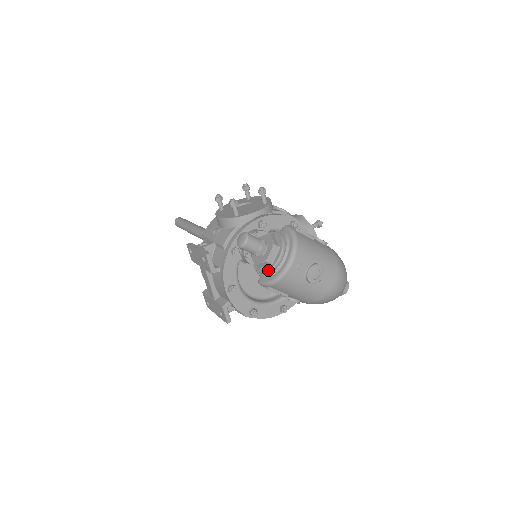
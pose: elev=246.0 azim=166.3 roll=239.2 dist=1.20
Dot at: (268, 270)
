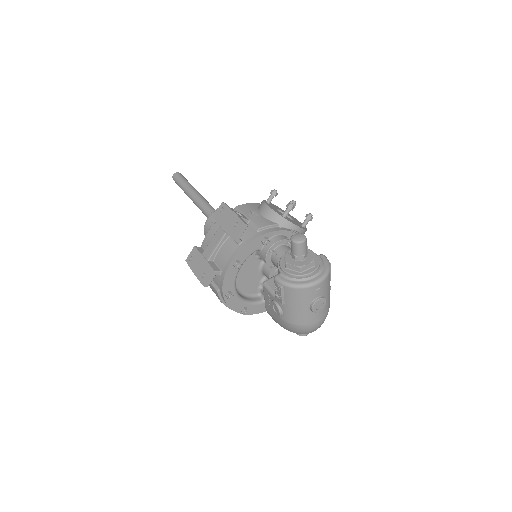
Dot at: (295, 274)
